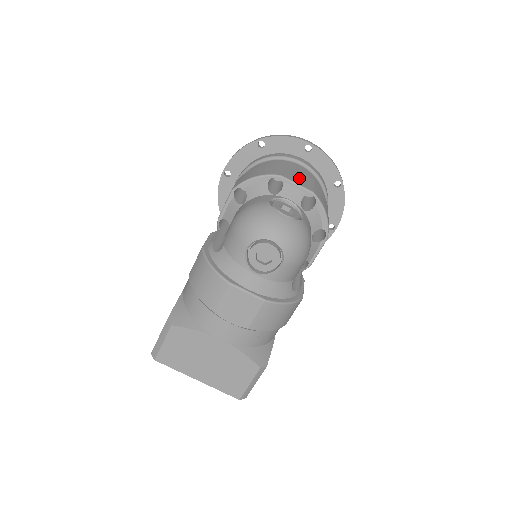
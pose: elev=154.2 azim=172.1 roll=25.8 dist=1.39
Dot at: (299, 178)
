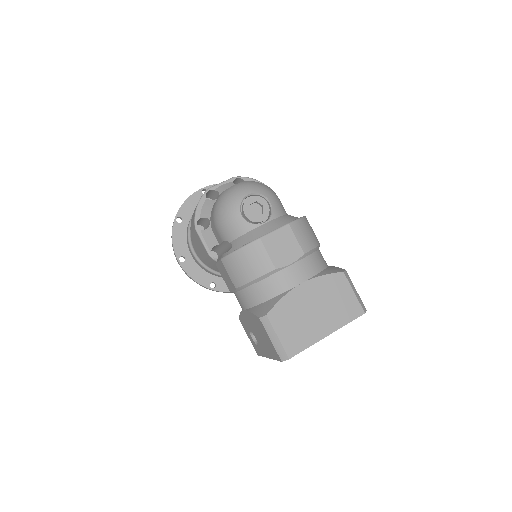
Dot at: occluded
